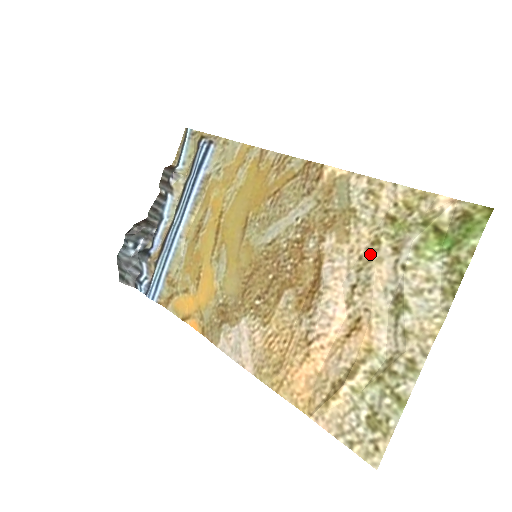
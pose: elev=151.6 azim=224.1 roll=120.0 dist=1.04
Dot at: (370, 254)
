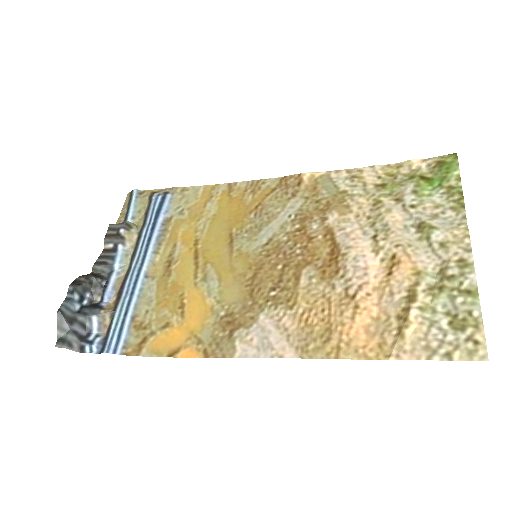
Dot at: (377, 211)
